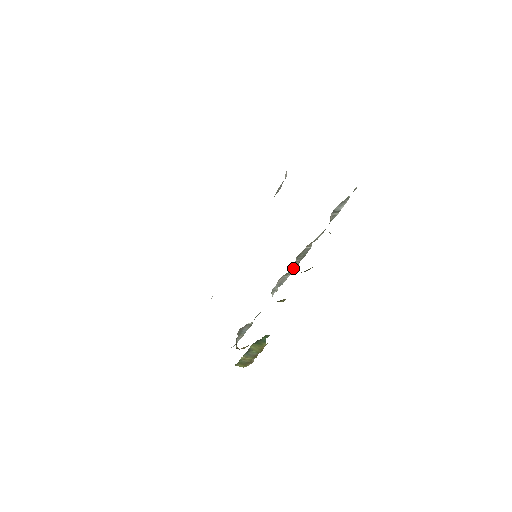
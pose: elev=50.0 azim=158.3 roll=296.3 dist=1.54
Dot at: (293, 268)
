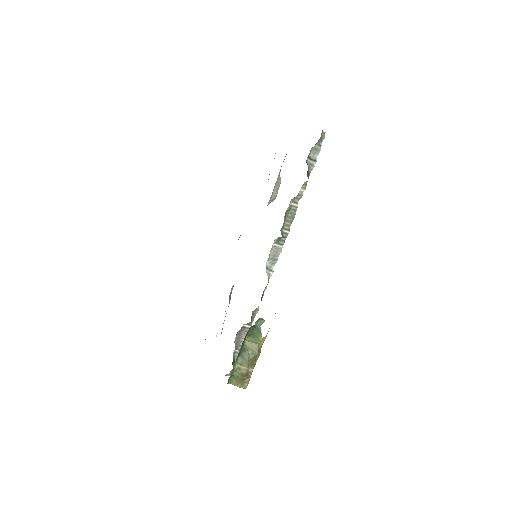
Dot at: (284, 235)
